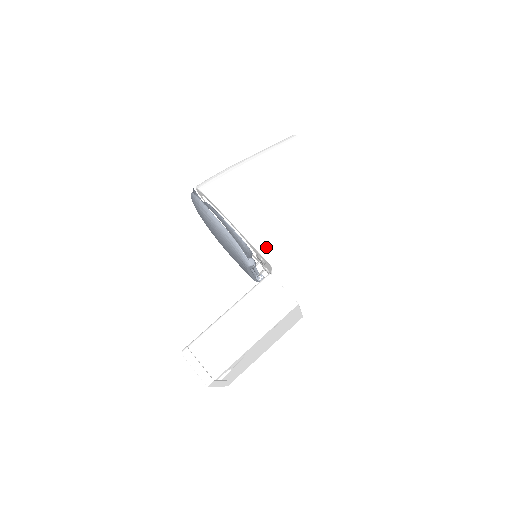
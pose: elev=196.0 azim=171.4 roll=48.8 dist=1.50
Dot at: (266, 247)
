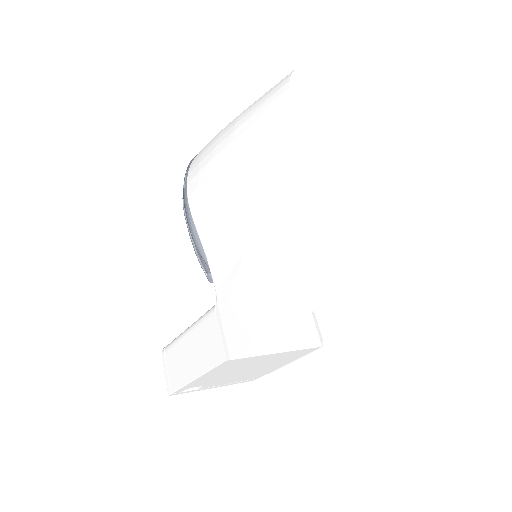
Dot at: (215, 267)
